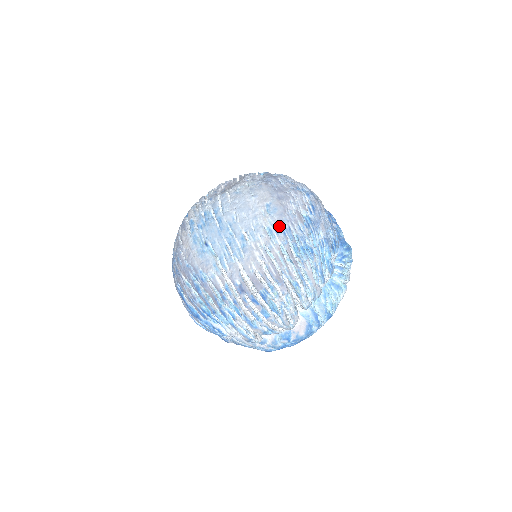
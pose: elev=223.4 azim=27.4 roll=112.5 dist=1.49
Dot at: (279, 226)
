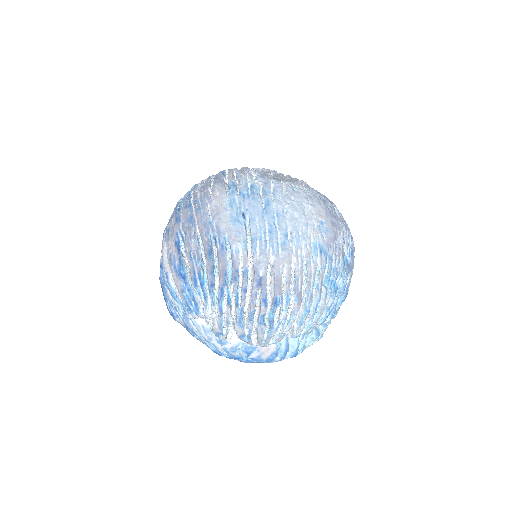
Dot at: (325, 248)
